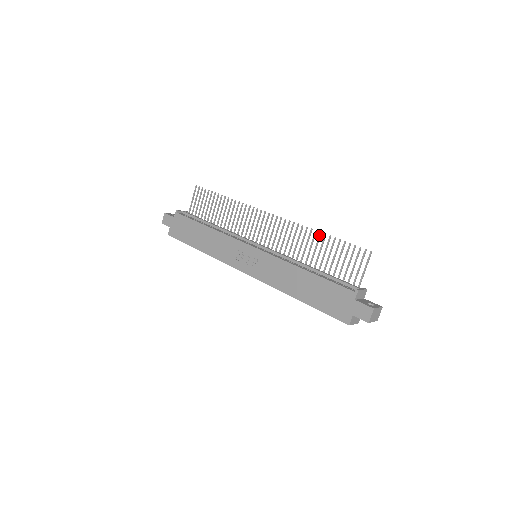
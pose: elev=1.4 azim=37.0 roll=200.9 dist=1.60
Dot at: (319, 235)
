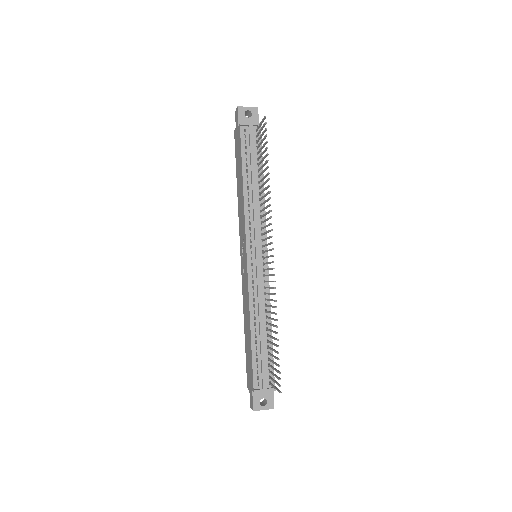
Dot at: (275, 326)
